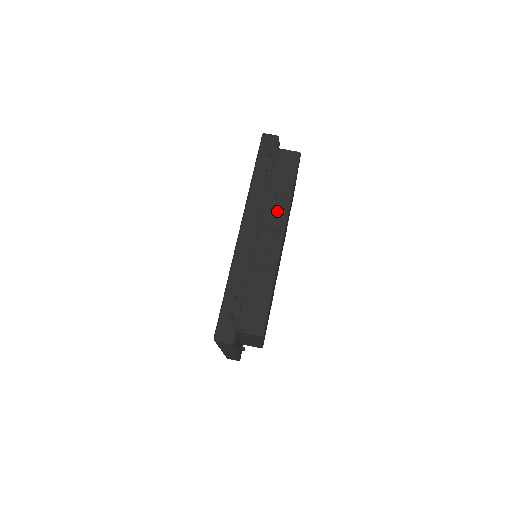
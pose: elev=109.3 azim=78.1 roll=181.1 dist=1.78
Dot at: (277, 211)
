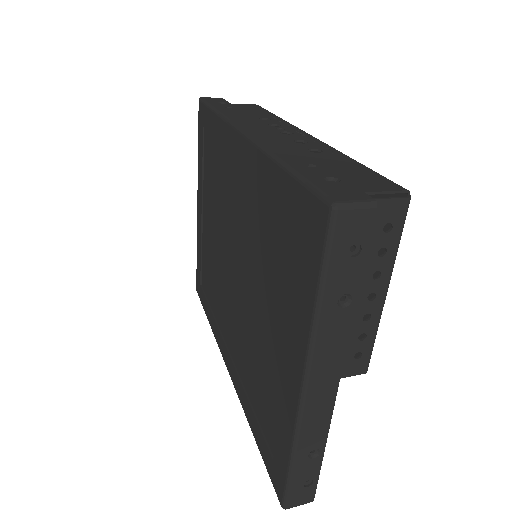
Dot at: (277, 124)
